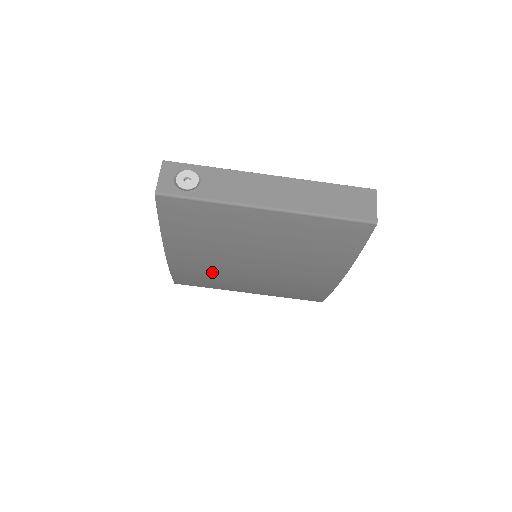
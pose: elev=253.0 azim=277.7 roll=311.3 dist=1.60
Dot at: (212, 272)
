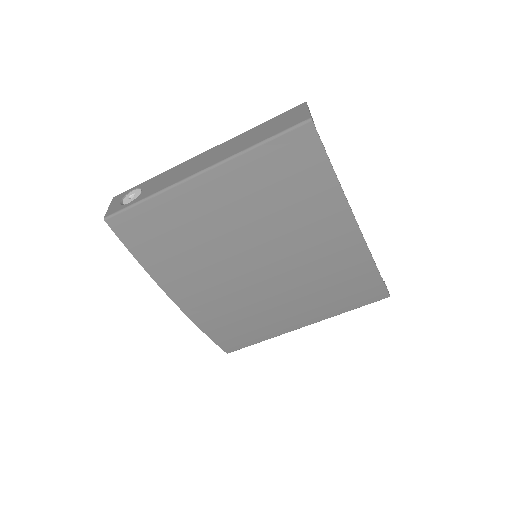
Dot at: (235, 305)
